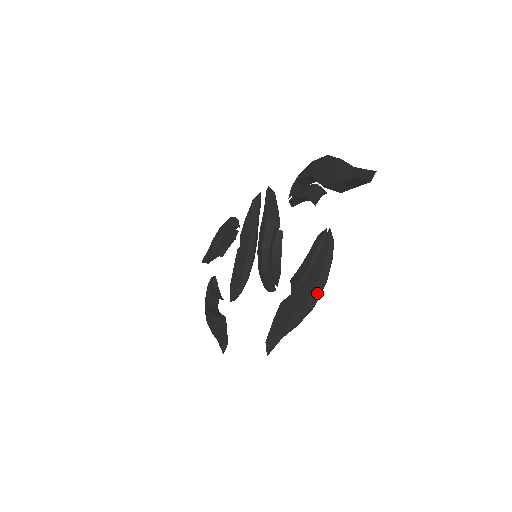
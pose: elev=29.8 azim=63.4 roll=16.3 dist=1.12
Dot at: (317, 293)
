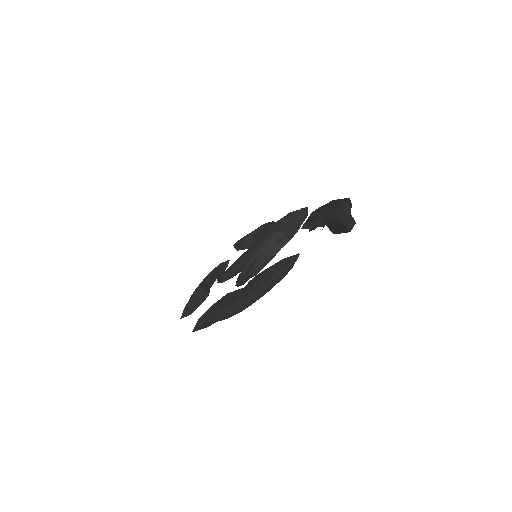
Dot at: (249, 298)
